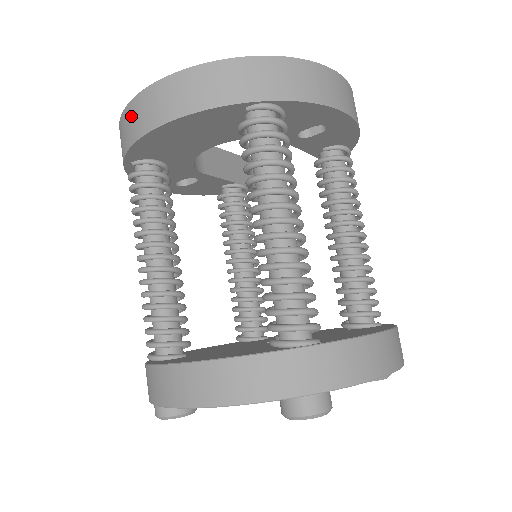
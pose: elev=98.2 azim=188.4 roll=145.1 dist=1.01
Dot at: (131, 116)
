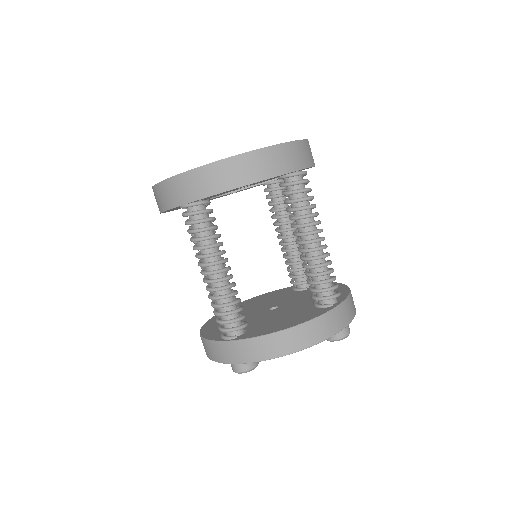
Dot at: occluded
